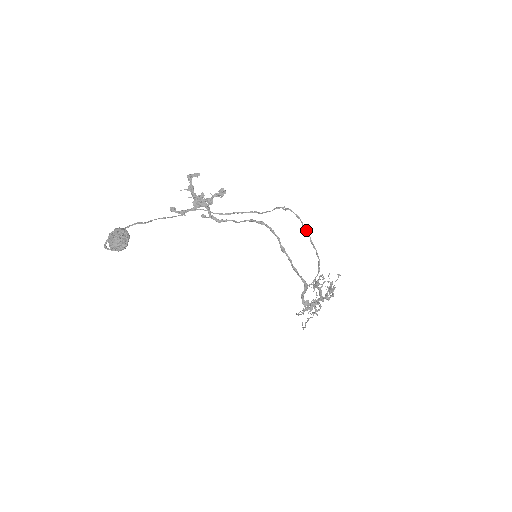
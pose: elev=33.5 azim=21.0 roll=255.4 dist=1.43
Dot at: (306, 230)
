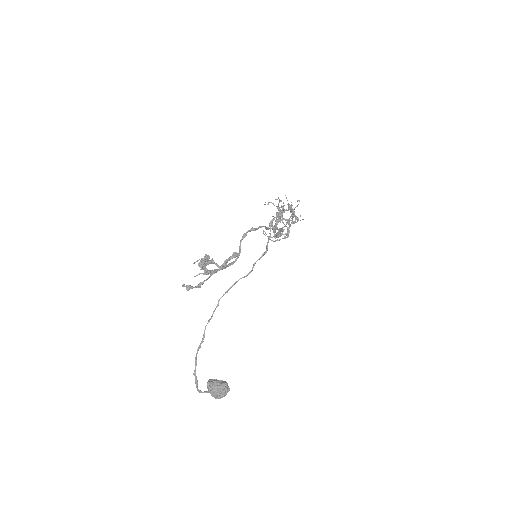
Dot at: occluded
